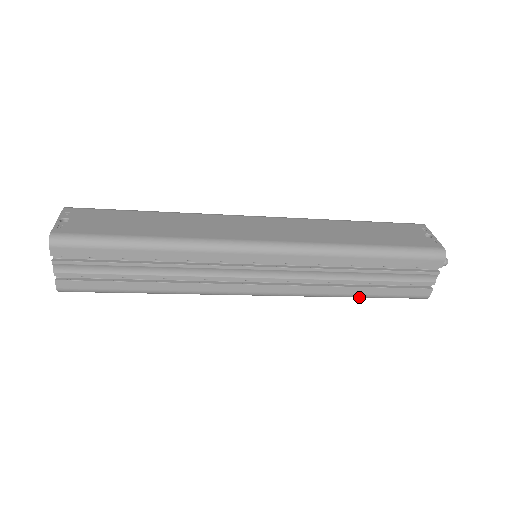
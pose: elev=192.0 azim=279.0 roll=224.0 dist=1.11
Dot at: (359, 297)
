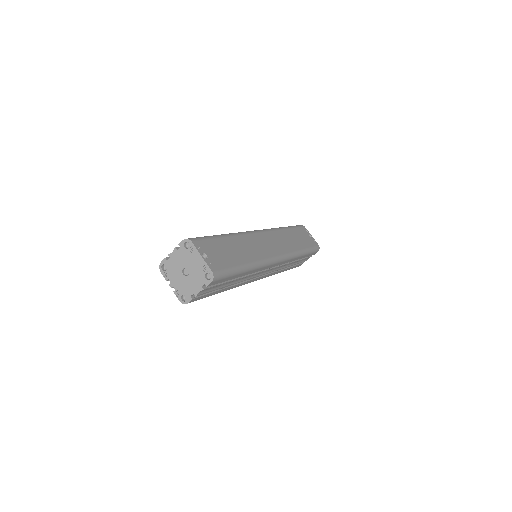
Dot at: occluded
